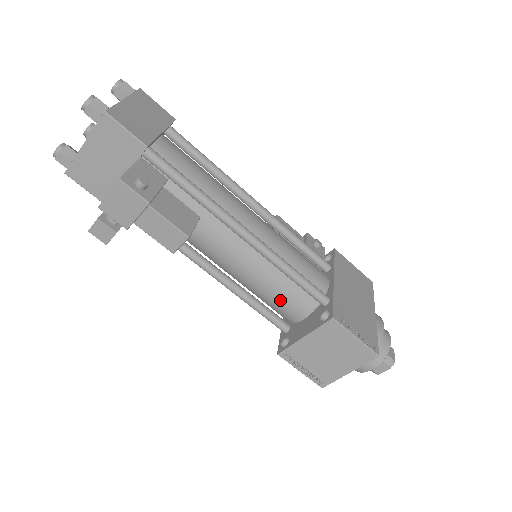
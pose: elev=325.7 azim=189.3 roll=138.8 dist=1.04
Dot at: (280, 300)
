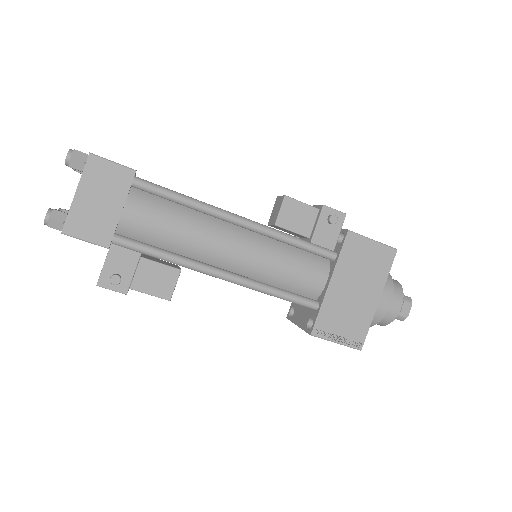
Dot at: occluded
